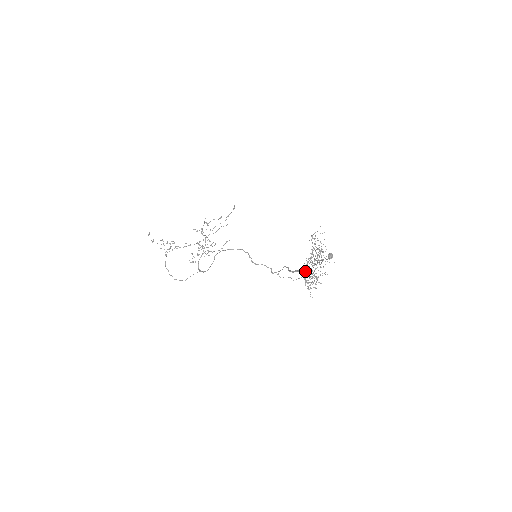
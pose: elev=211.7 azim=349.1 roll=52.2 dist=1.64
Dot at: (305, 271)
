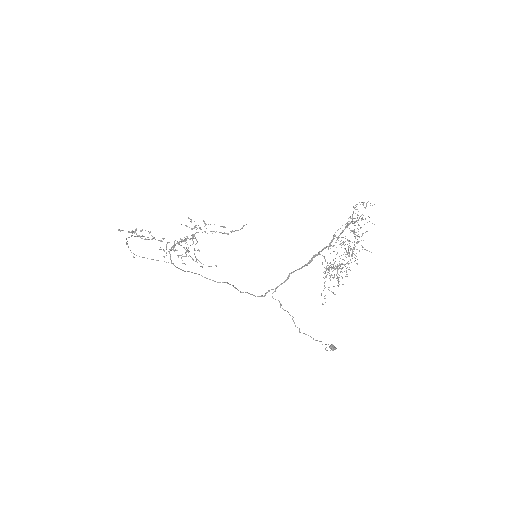
Dot at: (323, 272)
